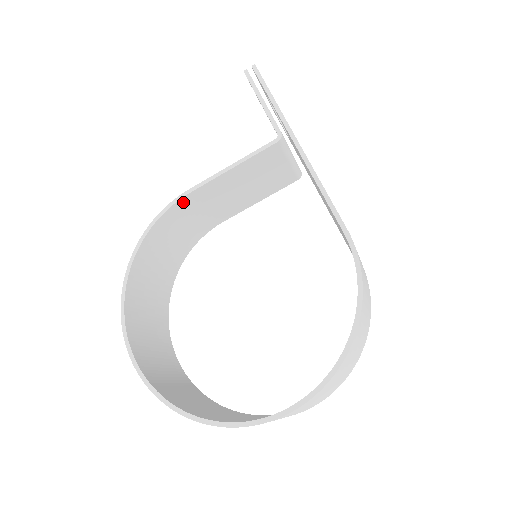
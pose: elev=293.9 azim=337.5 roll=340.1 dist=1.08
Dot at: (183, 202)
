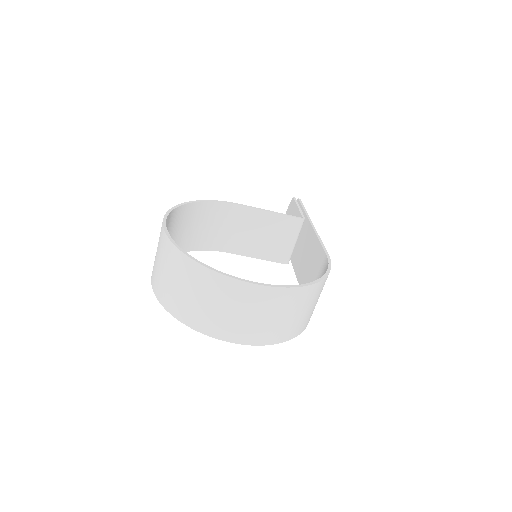
Dot at: (233, 208)
